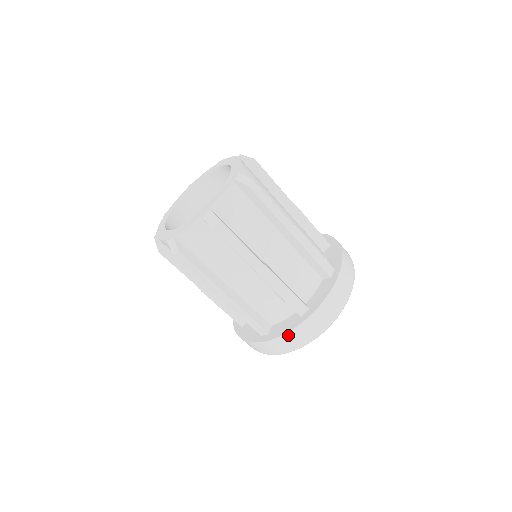
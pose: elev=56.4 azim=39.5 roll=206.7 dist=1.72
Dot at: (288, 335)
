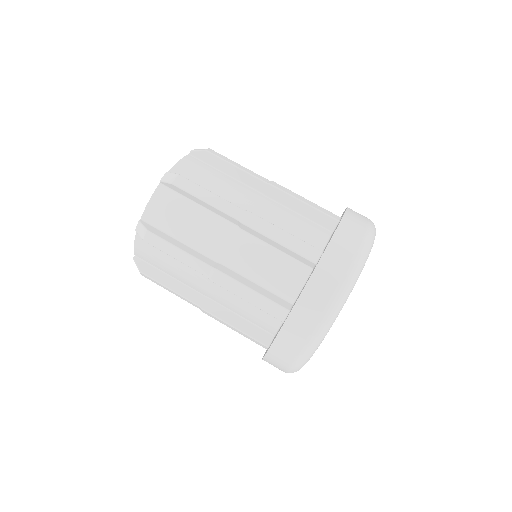
Dot at: (275, 348)
